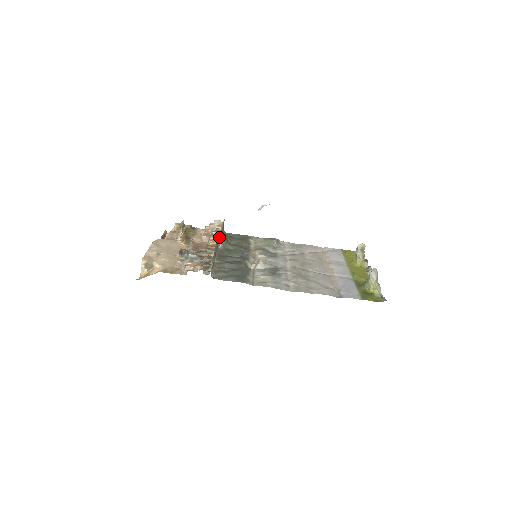
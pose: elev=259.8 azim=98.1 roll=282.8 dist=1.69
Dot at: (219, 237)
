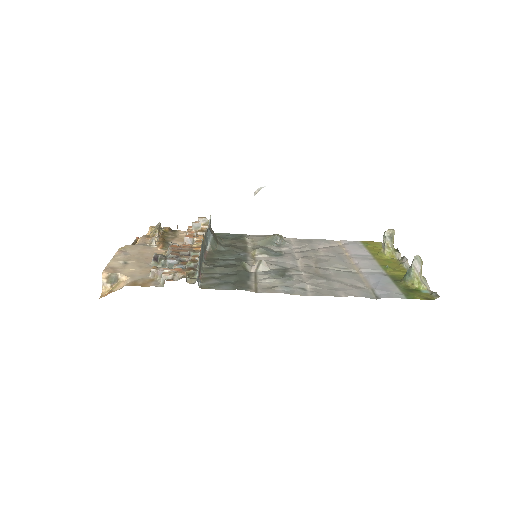
Dot at: (206, 236)
